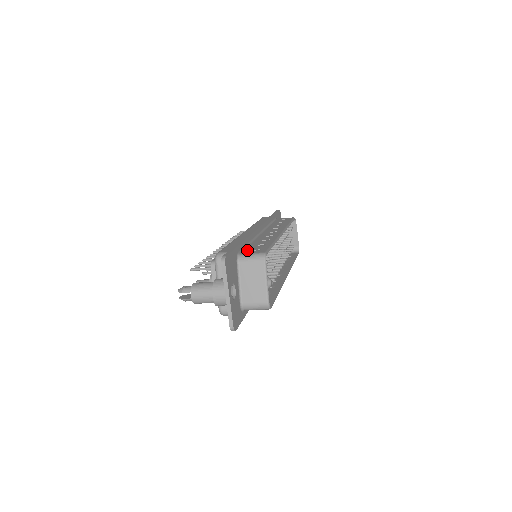
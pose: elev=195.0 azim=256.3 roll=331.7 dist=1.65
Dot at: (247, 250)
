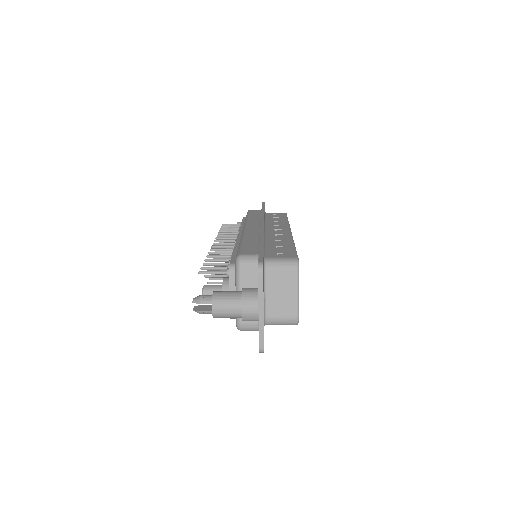
Dot at: (270, 253)
